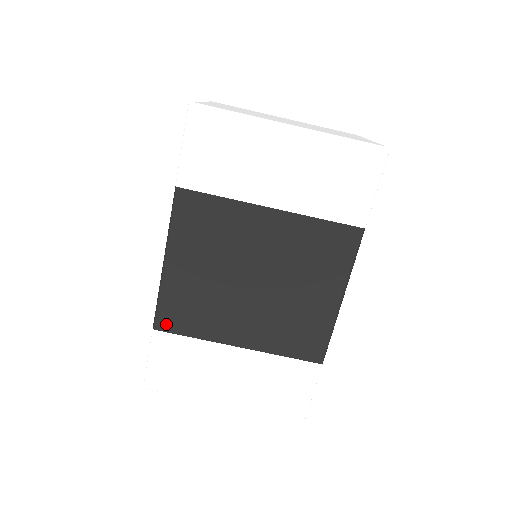
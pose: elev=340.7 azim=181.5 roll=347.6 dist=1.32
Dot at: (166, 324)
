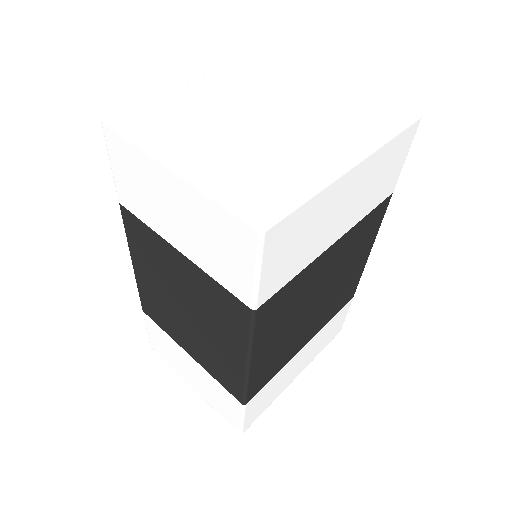
Dot at: (254, 392)
